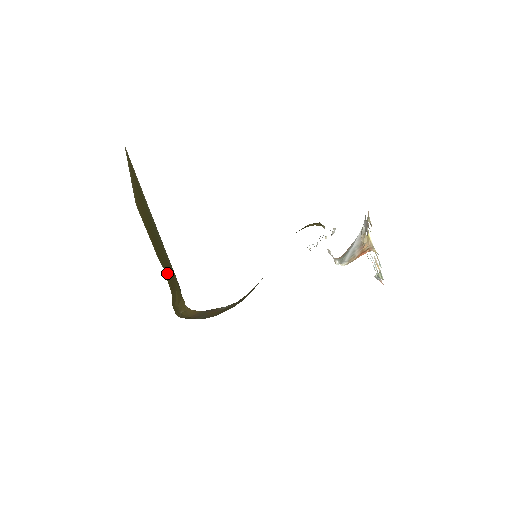
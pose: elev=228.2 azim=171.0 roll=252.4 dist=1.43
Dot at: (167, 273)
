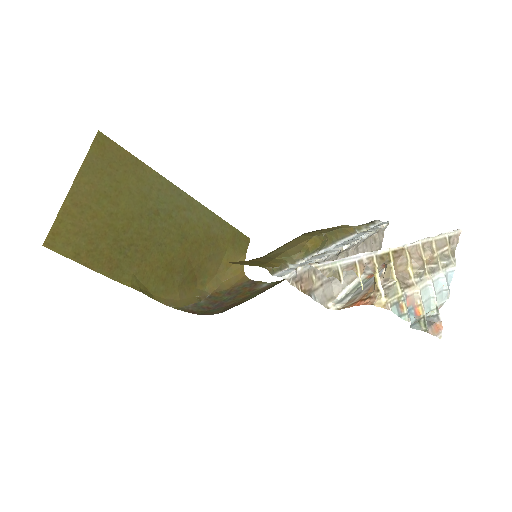
Dot at: (160, 267)
